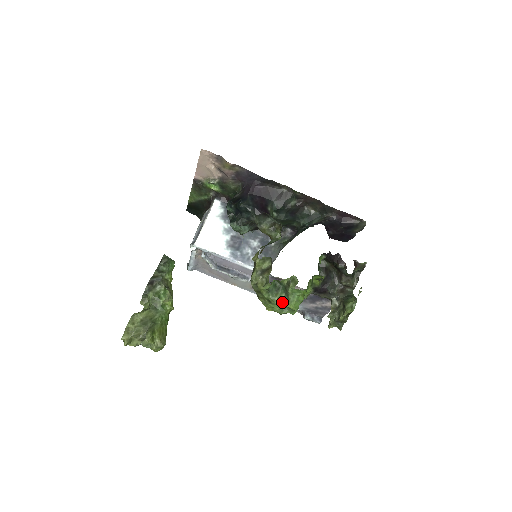
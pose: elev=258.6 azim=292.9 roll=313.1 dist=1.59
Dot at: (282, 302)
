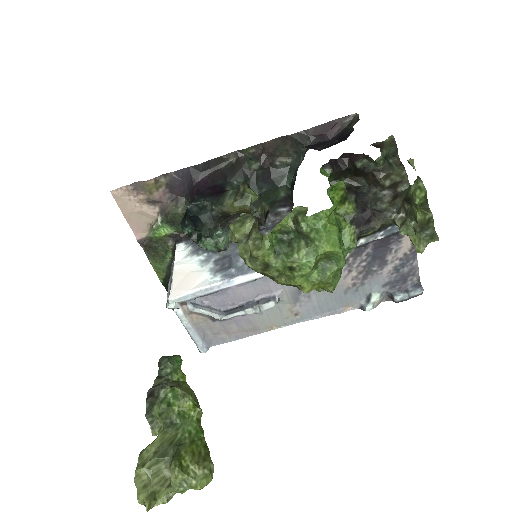
Dot at: (307, 253)
